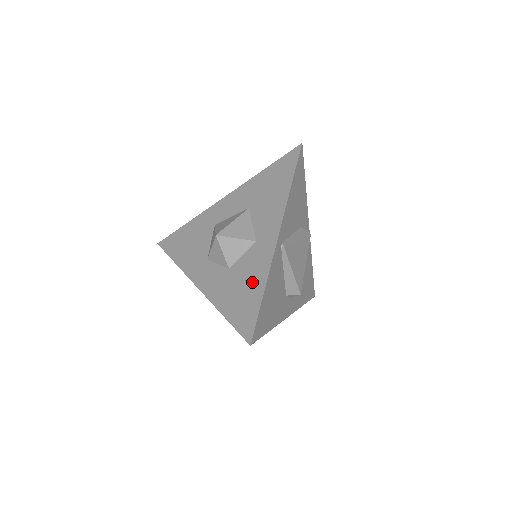
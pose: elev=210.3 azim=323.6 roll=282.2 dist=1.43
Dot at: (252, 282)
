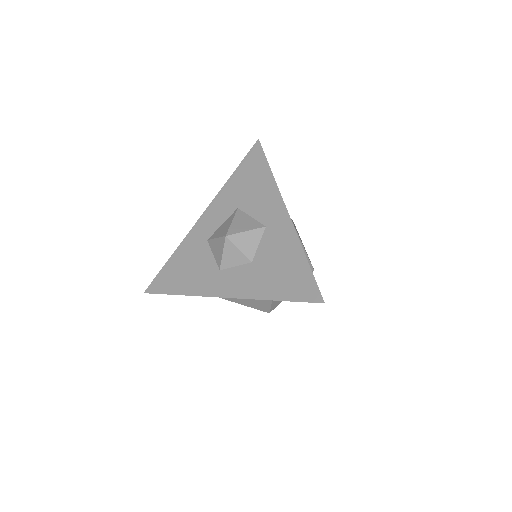
Dot at: (287, 257)
